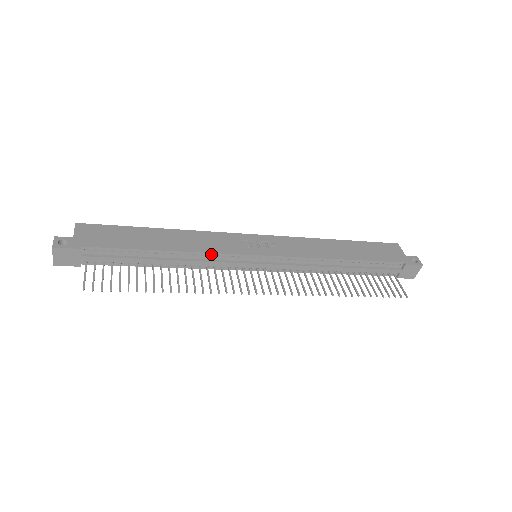
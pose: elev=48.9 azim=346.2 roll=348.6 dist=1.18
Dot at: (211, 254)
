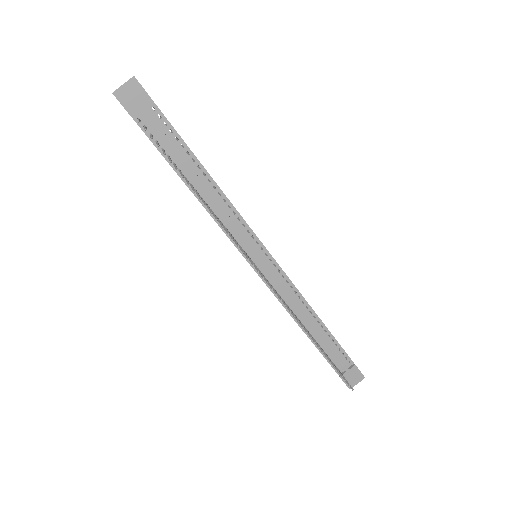
Dot at: (236, 213)
